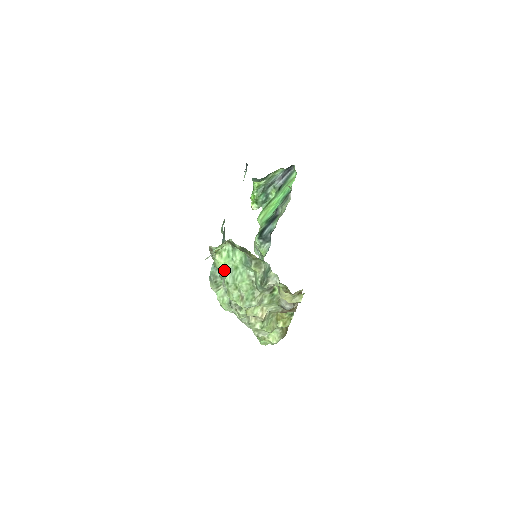
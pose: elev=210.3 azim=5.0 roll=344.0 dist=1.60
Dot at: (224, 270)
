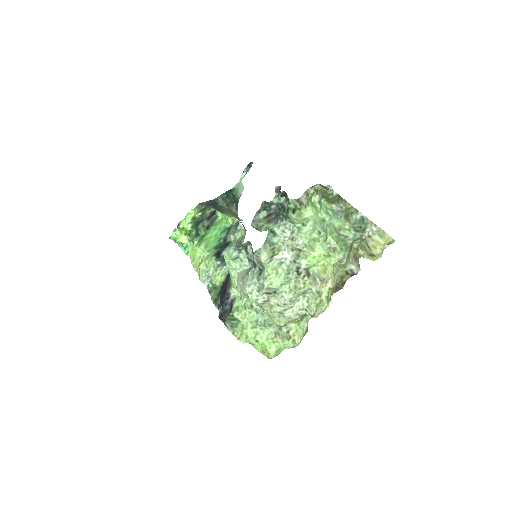
Dot at: (309, 222)
